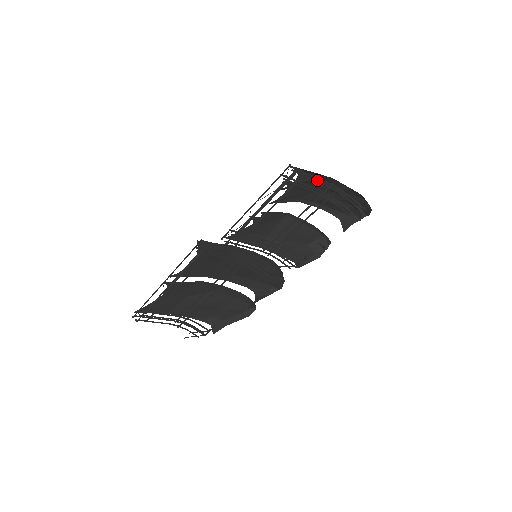
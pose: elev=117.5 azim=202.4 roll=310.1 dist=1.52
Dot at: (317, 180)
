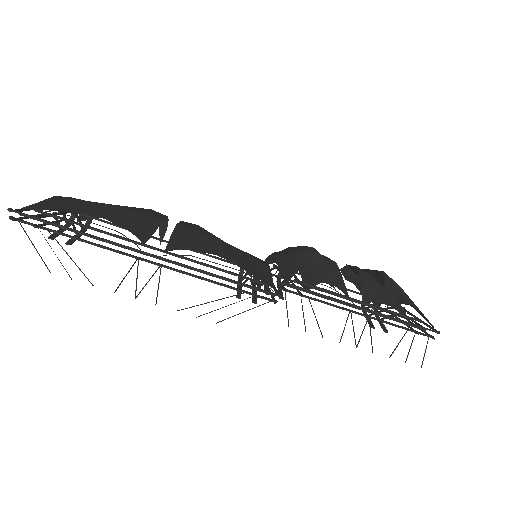
Dot at: (398, 285)
